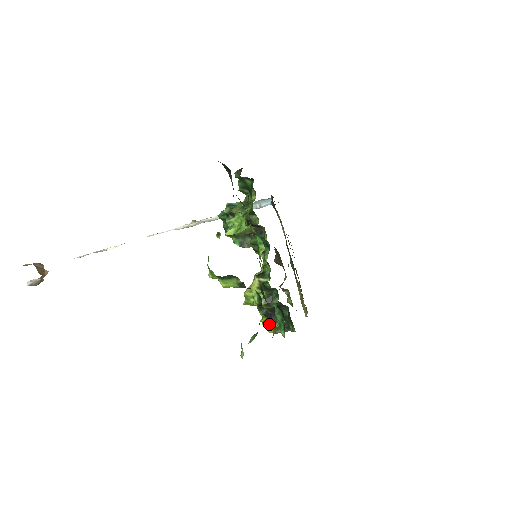
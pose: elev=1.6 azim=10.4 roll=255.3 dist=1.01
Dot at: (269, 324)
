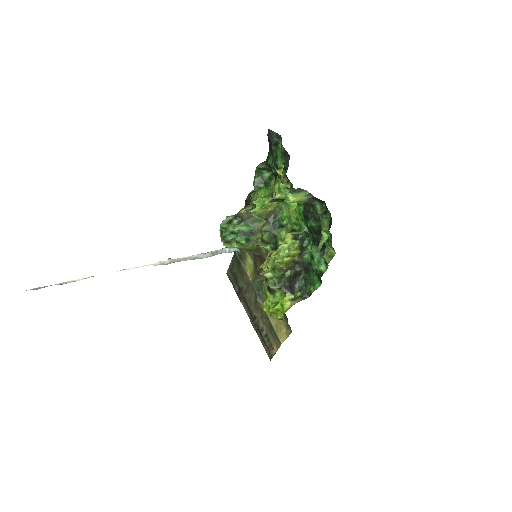
Dot at: (286, 297)
